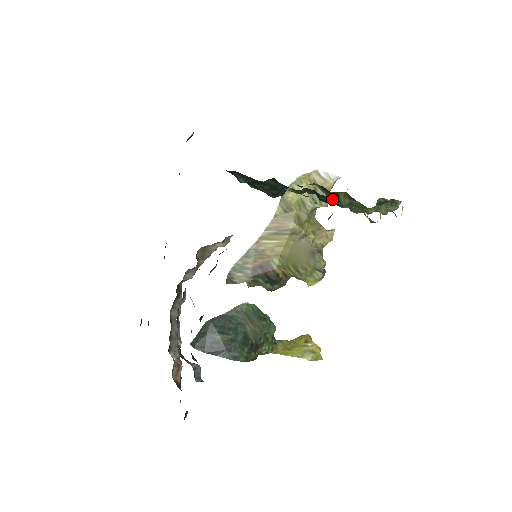
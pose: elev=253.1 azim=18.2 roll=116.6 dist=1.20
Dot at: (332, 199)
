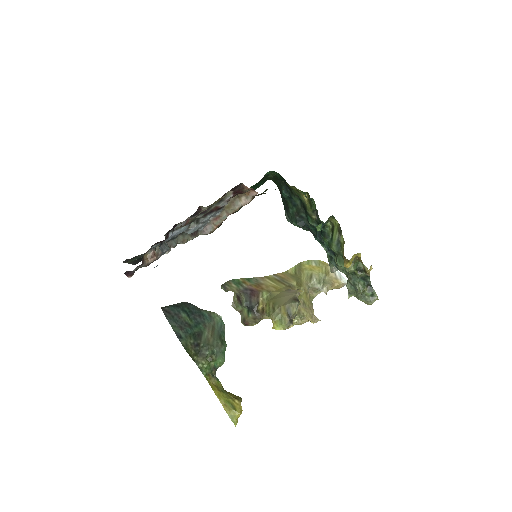
Dot at: (329, 236)
